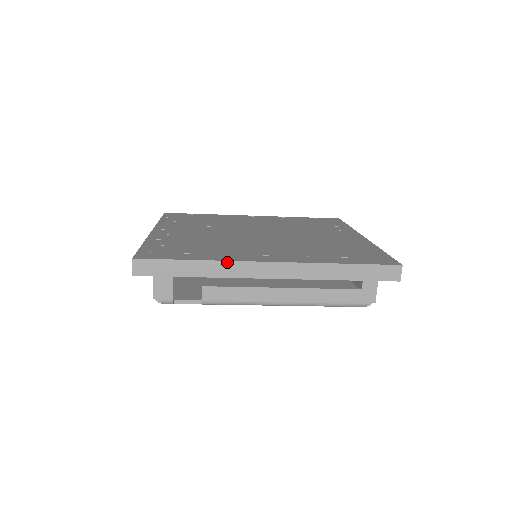
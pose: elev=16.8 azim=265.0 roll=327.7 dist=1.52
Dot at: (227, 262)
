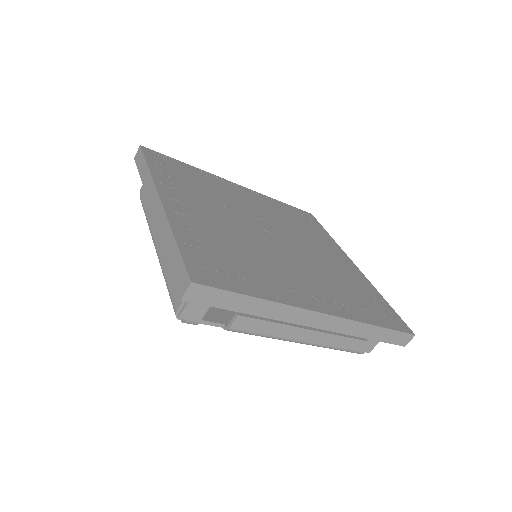
Dot at: (287, 306)
